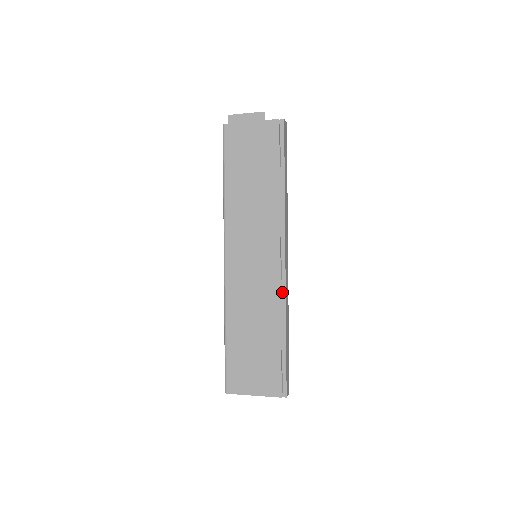
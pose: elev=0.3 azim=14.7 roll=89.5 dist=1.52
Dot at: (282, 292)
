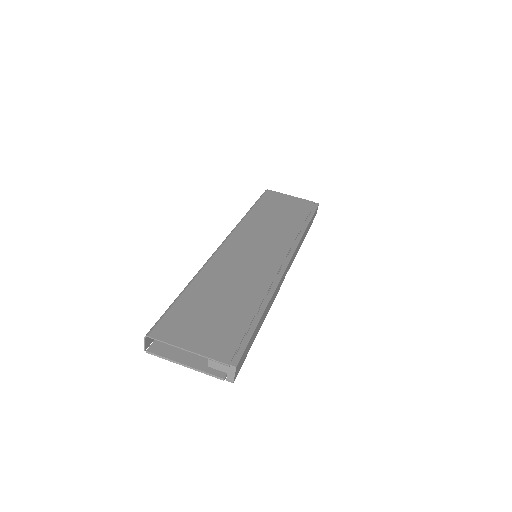
Dot at: (276, 280)
